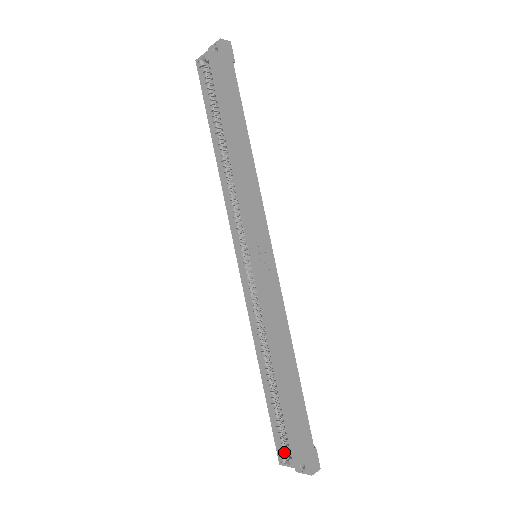
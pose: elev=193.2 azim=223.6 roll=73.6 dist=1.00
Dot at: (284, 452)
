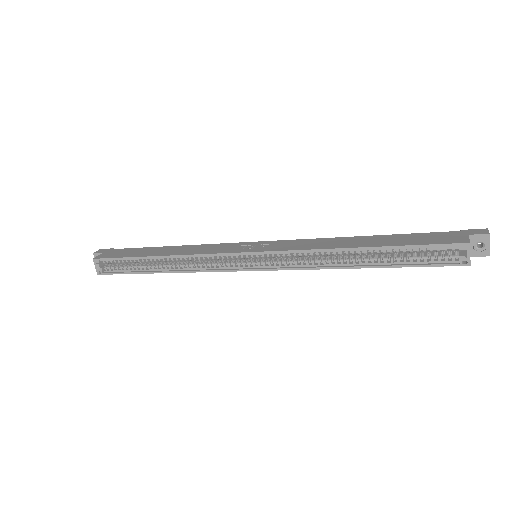
Dot at: (455, 258)
